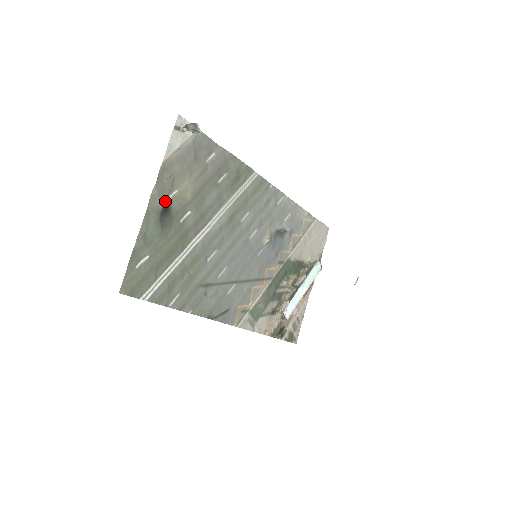
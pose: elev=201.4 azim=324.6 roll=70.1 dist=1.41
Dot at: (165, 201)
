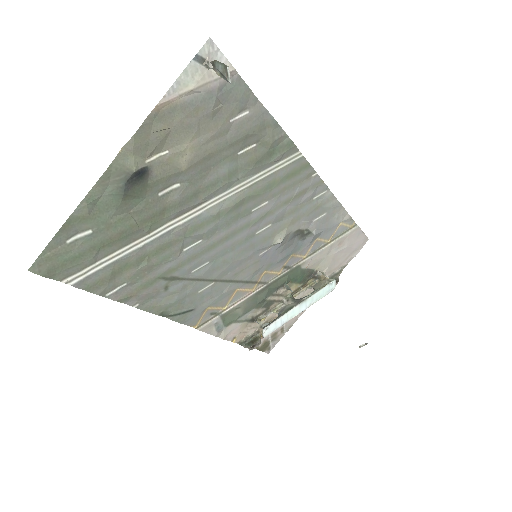
Dot at: (143, 162)
